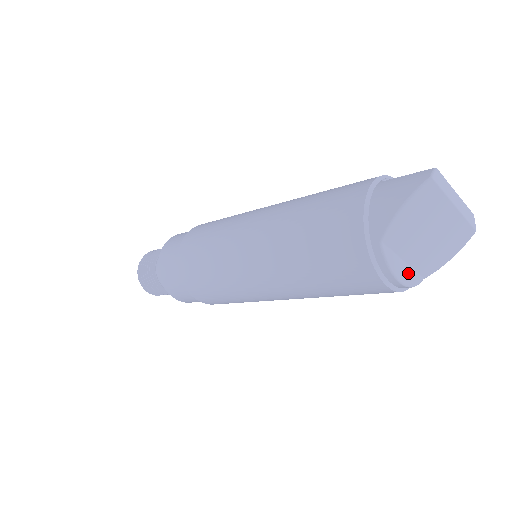
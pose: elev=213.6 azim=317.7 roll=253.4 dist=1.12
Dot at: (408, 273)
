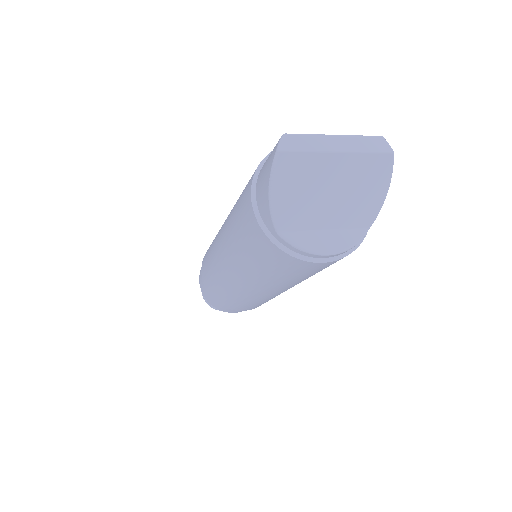
Dot at: (337, 238)
